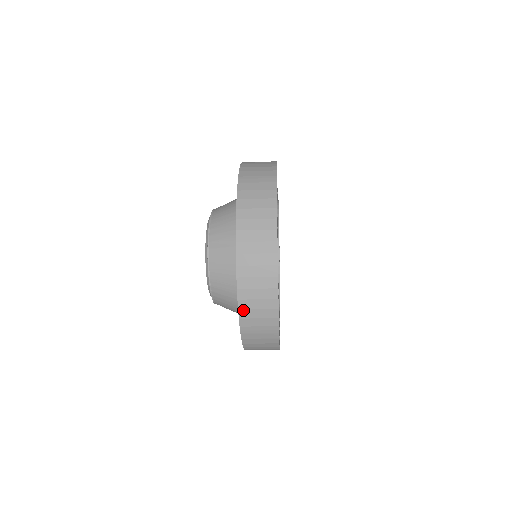
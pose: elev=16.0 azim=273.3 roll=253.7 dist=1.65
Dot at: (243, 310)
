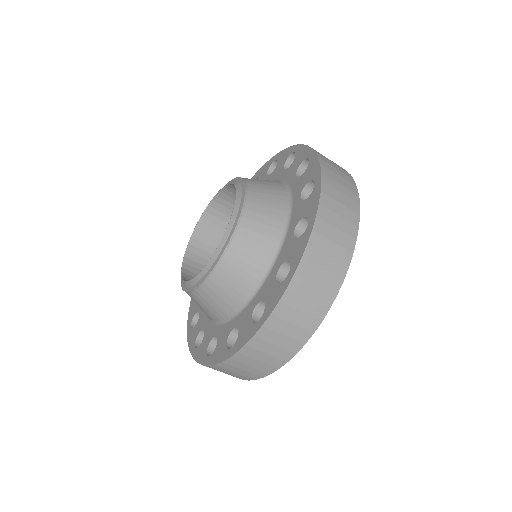
Dot at: (258, 339)
